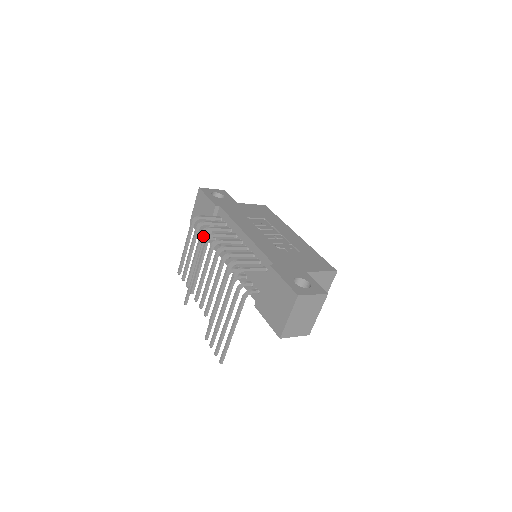
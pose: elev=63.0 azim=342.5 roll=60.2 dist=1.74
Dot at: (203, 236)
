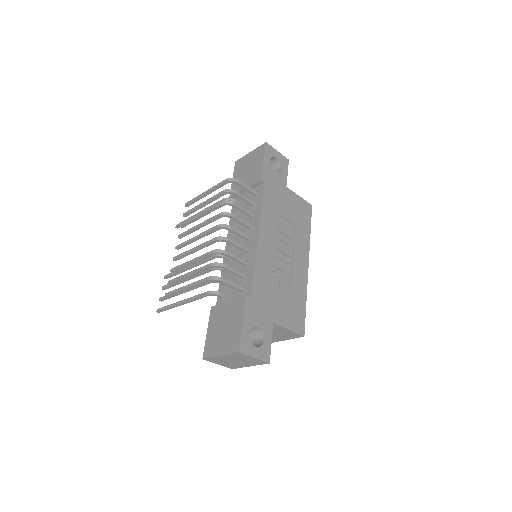
Dot at: occluded
